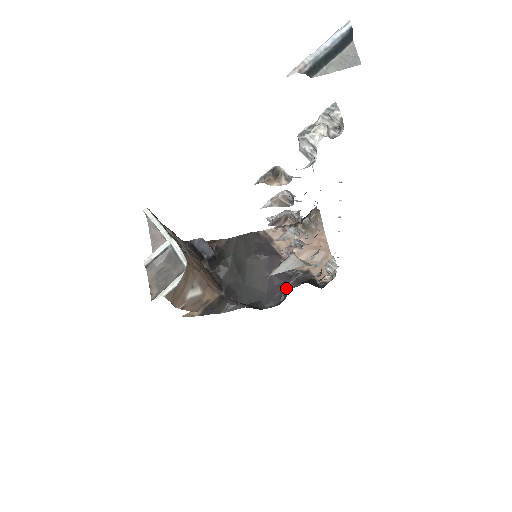
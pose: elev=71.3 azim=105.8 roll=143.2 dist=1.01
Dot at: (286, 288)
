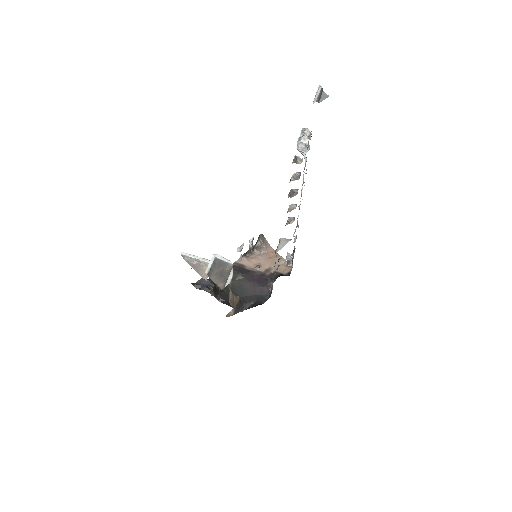
Dot at: (269, 285)
